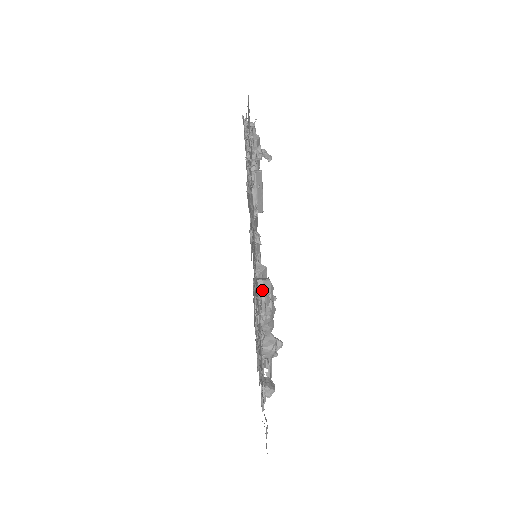
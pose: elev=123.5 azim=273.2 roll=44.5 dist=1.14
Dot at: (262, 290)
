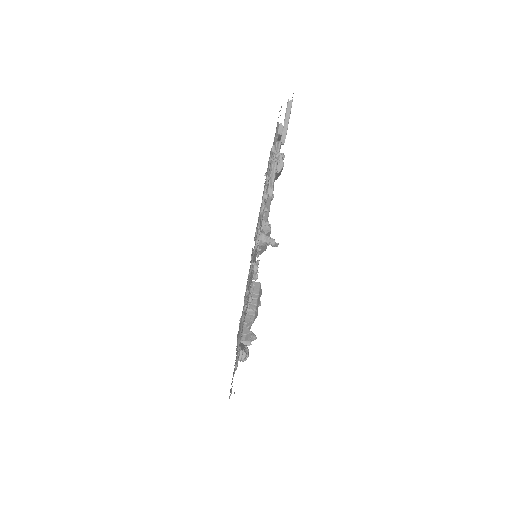
Dot at: (244, 339)
